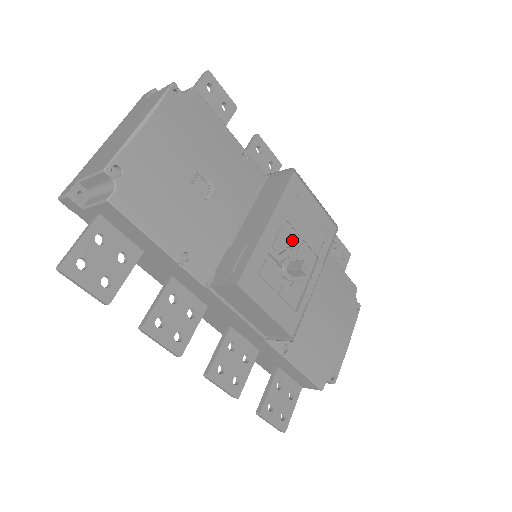
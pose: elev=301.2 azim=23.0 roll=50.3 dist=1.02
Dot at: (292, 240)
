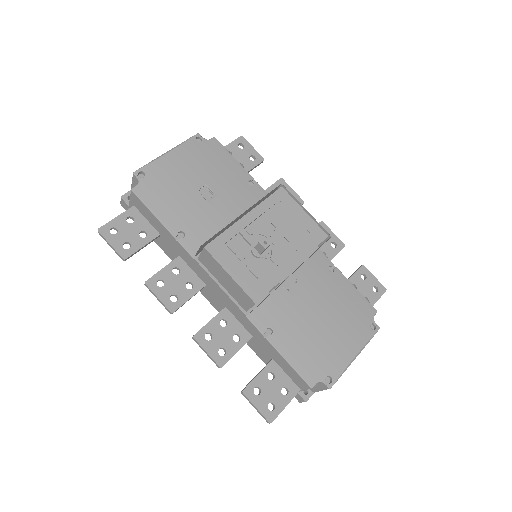
Dot at: (269, 232)
